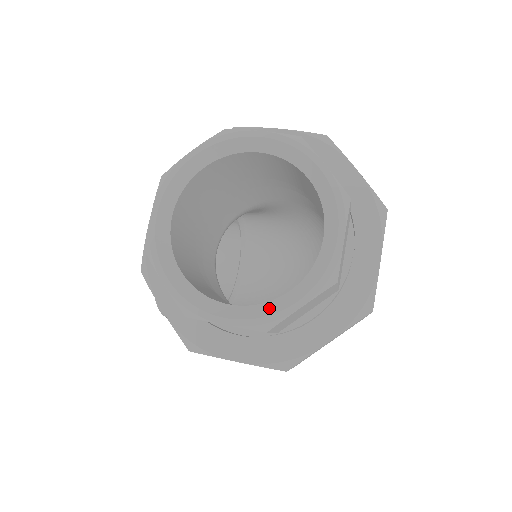
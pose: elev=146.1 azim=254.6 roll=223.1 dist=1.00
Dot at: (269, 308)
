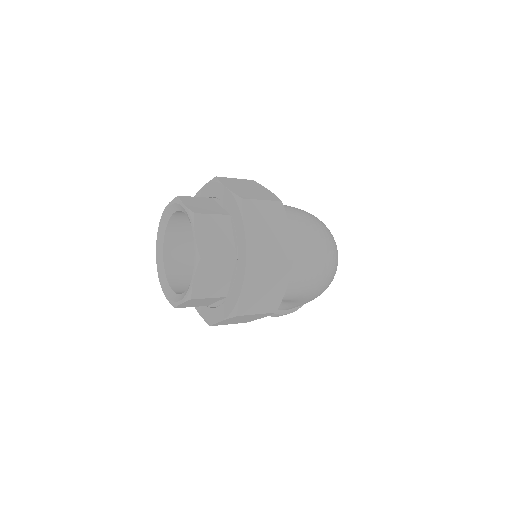
Dot at: (189, 287)
